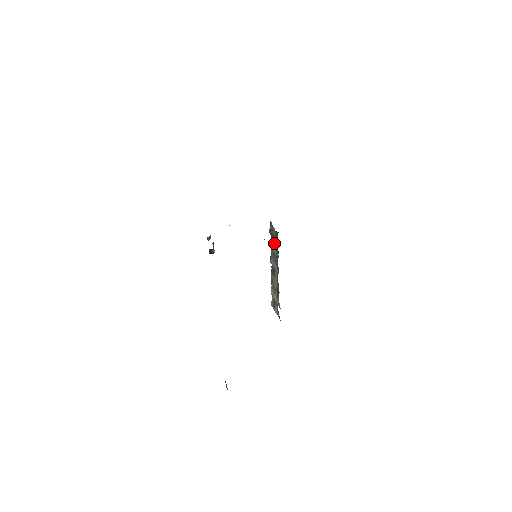
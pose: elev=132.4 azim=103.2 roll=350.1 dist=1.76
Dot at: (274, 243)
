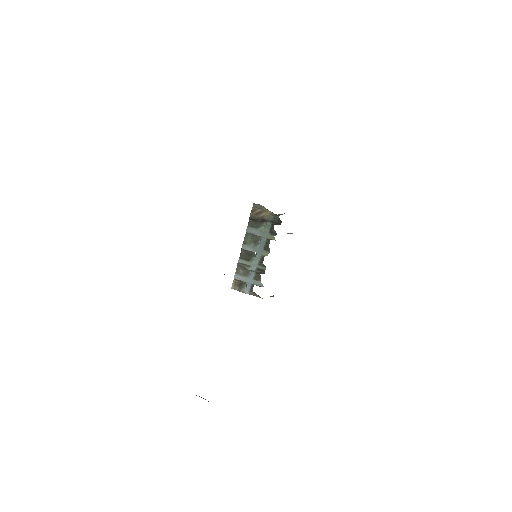
Dot at: (260, 226)
